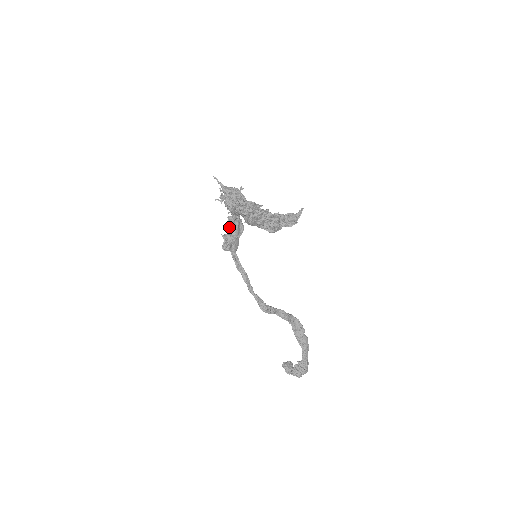
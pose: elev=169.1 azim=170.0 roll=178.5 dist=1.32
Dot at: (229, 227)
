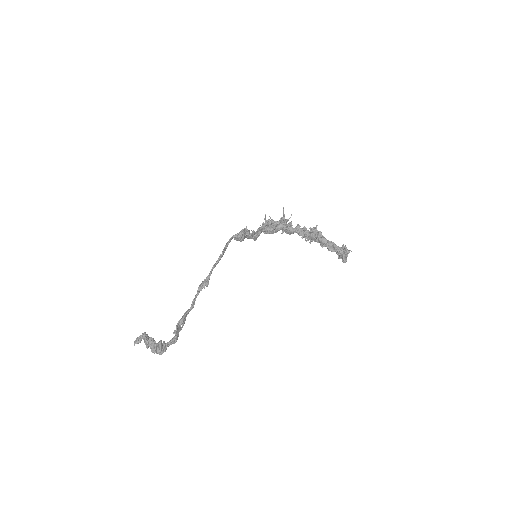
Dot at: occluded
